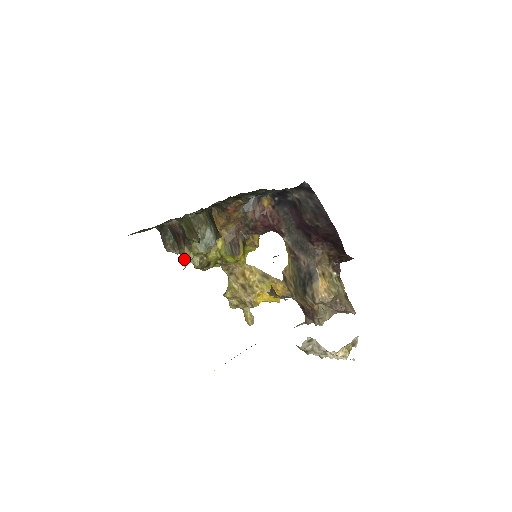
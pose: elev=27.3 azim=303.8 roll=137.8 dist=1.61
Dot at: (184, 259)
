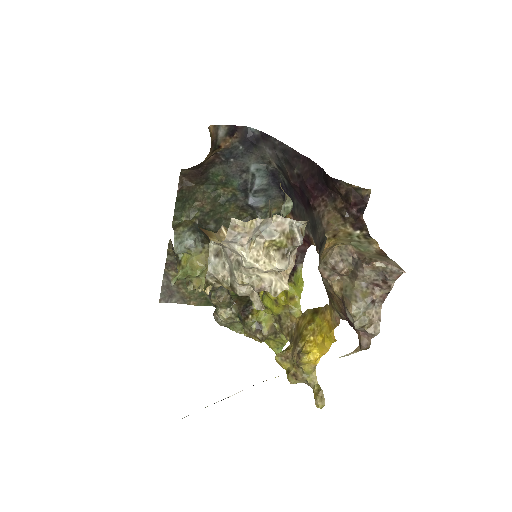
Dot at: (175, 277)
